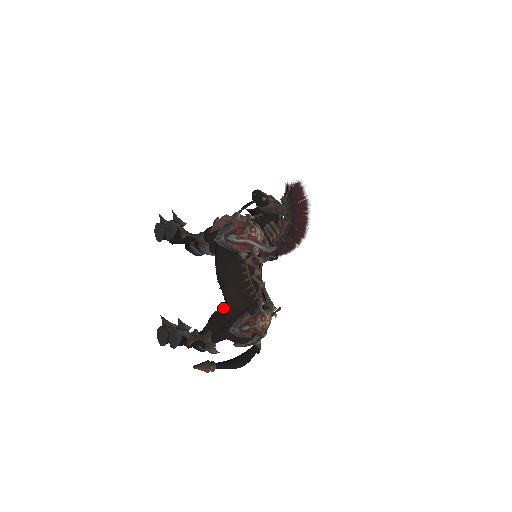
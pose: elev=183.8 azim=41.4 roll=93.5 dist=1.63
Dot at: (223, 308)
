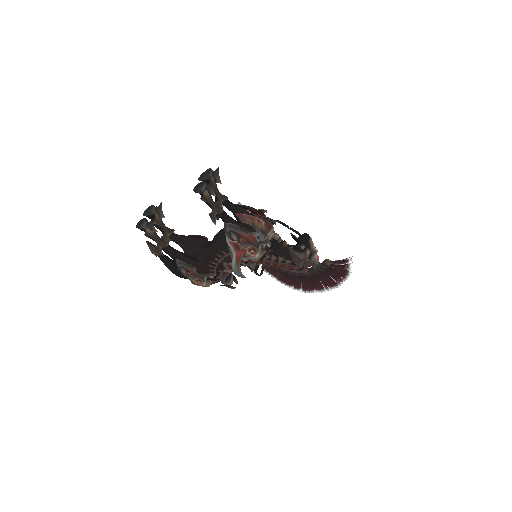
Dot at: (208, 243)
